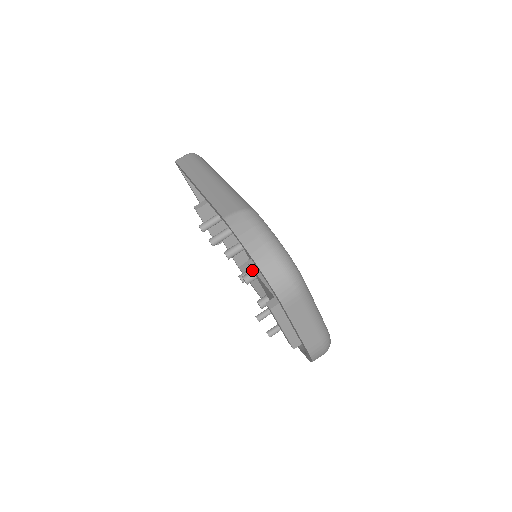
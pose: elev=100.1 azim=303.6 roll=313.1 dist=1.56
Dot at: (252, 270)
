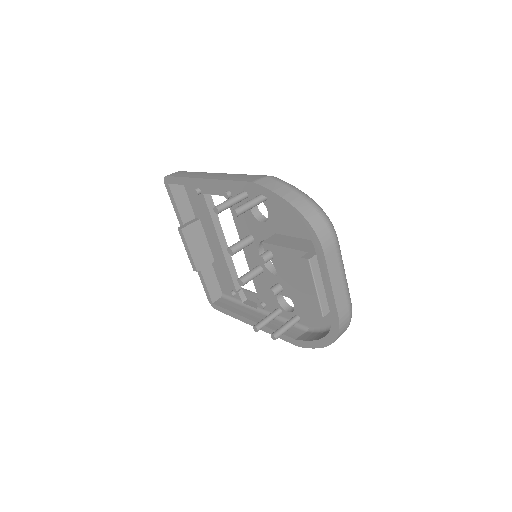
Dot at: (268, 249)
